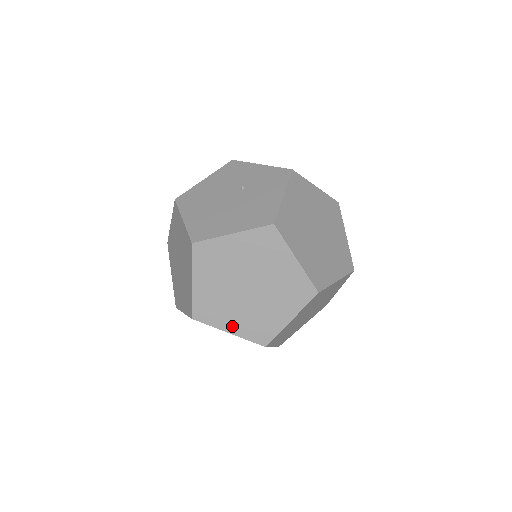
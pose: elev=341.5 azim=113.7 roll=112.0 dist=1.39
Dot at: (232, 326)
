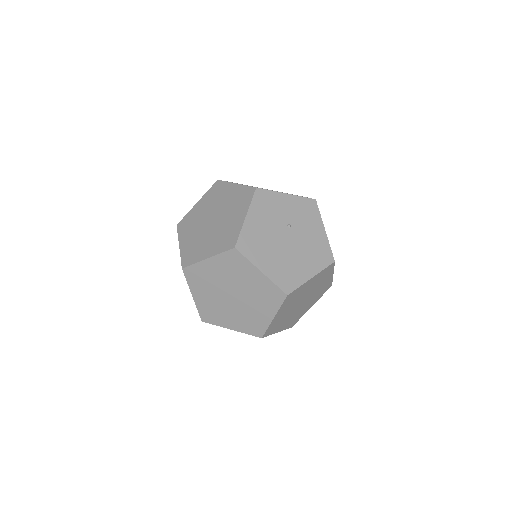
Dot at: (282, 328)
